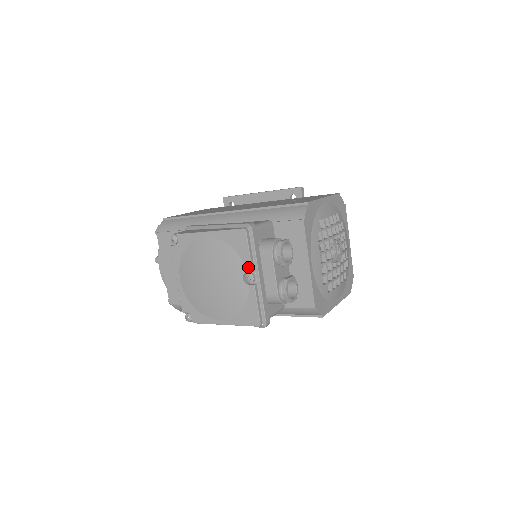
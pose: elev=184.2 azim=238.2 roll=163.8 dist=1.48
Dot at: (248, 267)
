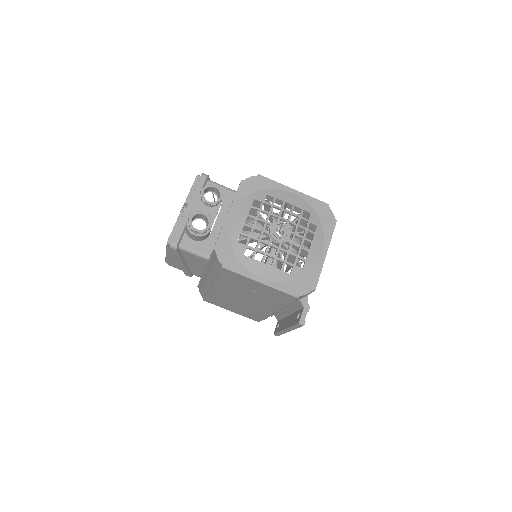
Dot at: (186, 200)
